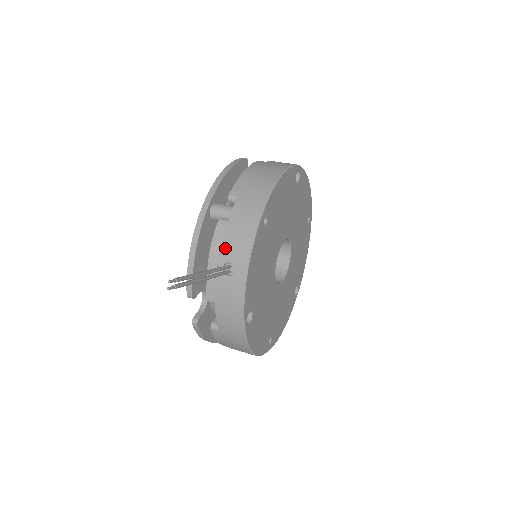
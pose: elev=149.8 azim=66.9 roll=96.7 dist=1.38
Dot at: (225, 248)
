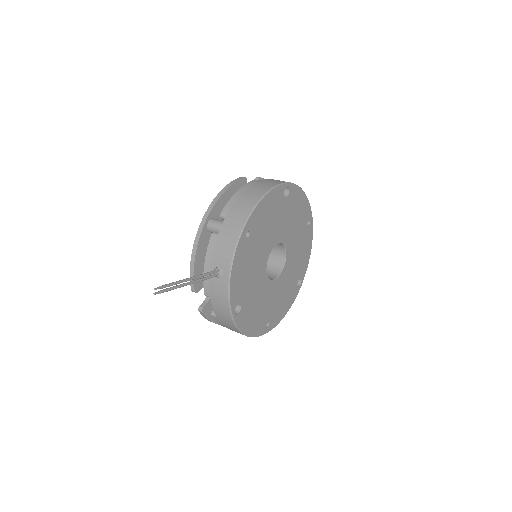
Dot at: (215, 256)
